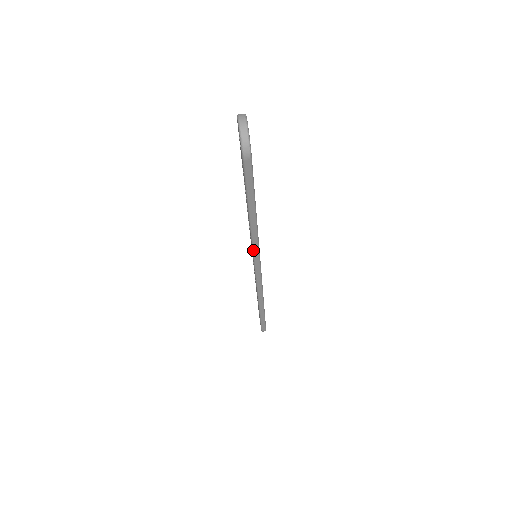
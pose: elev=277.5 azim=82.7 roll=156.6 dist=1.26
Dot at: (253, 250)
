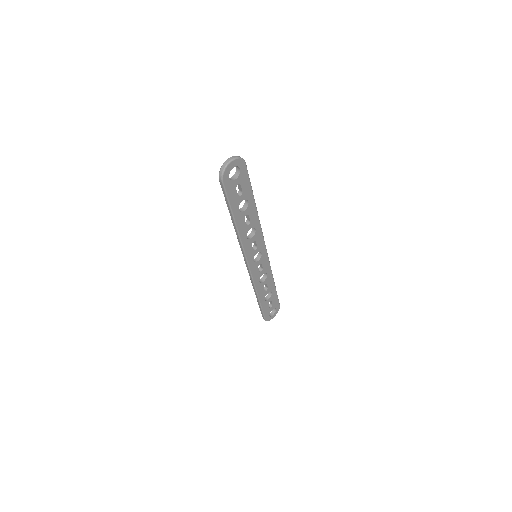
Dot at: (240, 245)
